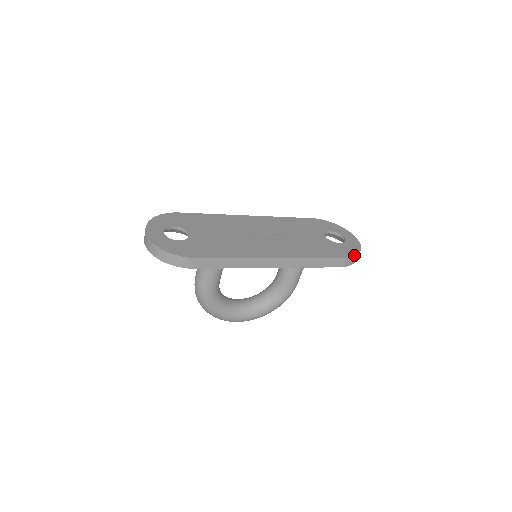
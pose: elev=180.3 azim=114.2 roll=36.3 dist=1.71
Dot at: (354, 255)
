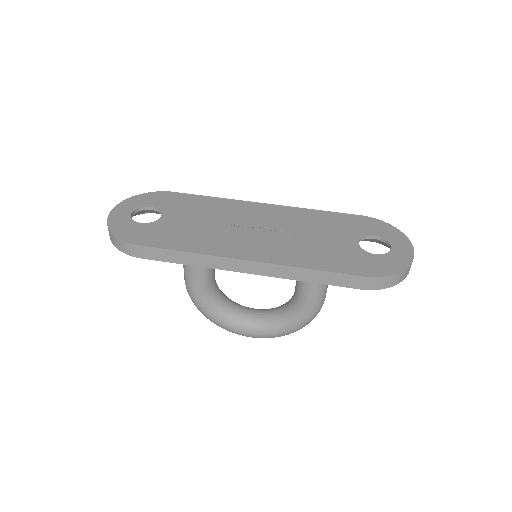
Dot at: (385, 274)
